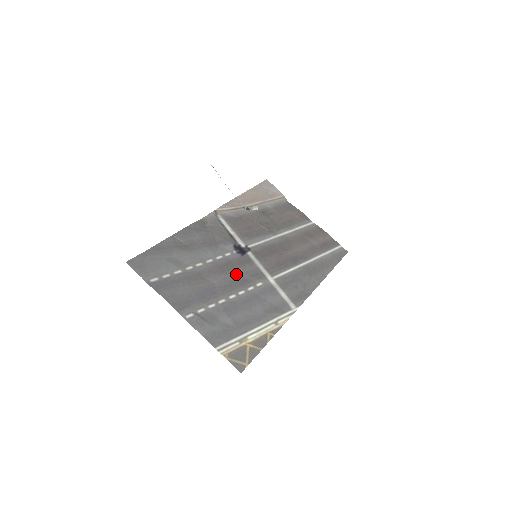
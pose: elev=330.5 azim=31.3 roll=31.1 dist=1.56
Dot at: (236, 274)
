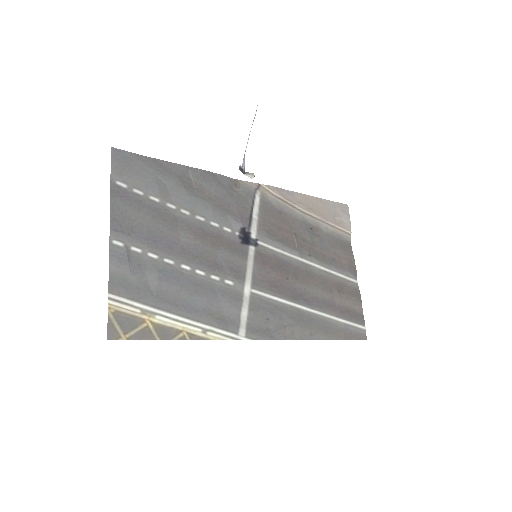
Dot at: (214, 252)
